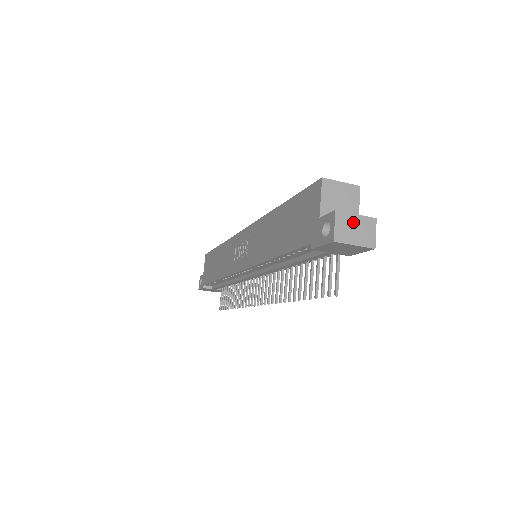
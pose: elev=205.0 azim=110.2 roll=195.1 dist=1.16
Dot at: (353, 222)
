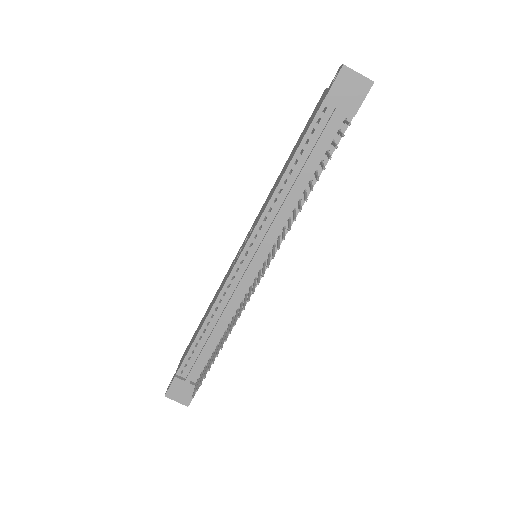
Dot at: occluded
